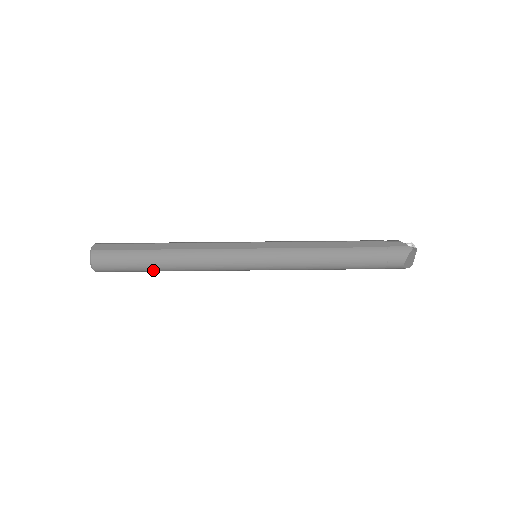
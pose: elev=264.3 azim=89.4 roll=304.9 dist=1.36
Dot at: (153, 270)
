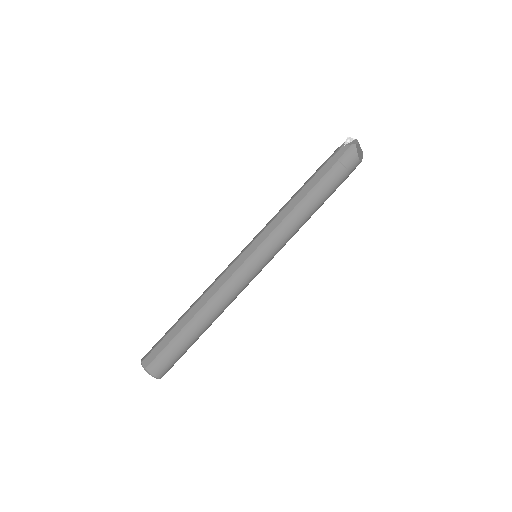
Dot at: occluded
